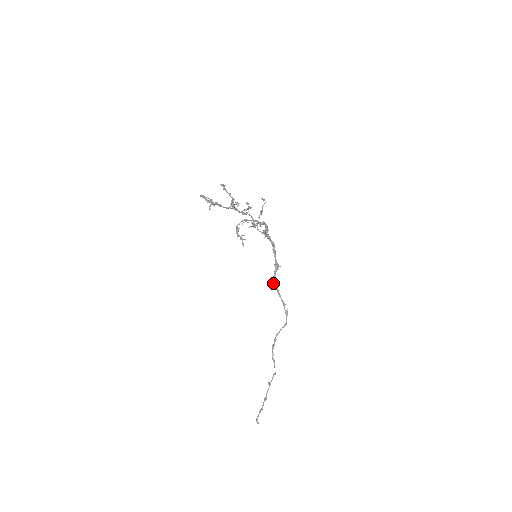
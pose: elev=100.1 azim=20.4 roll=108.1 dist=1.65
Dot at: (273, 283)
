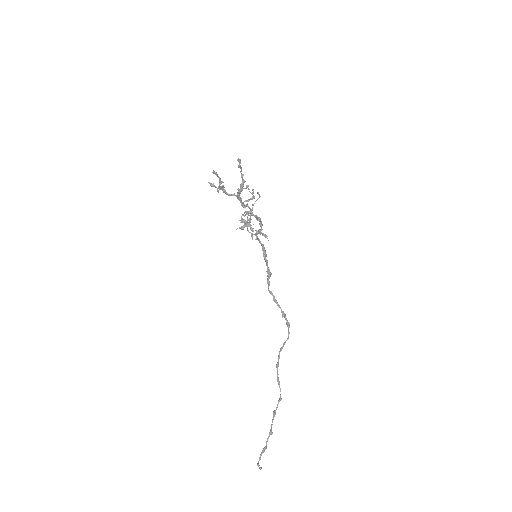
Dot at: (269, 291)
